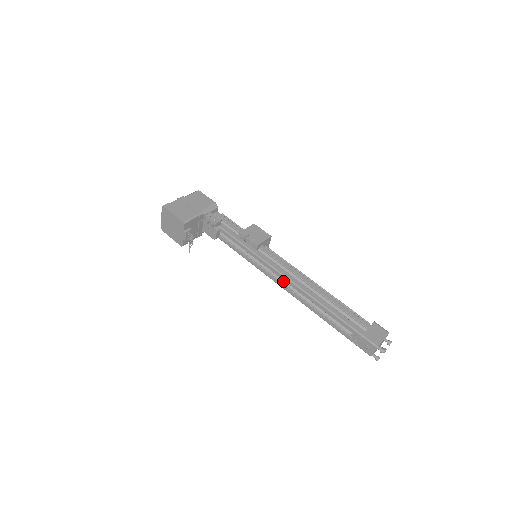
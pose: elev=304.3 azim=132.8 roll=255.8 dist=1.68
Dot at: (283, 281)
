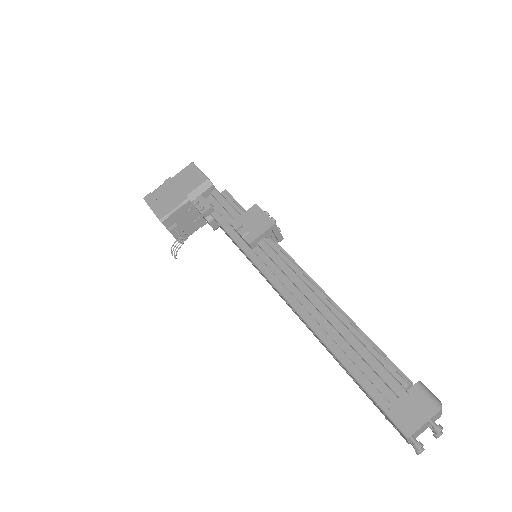
Dot at: occluded
